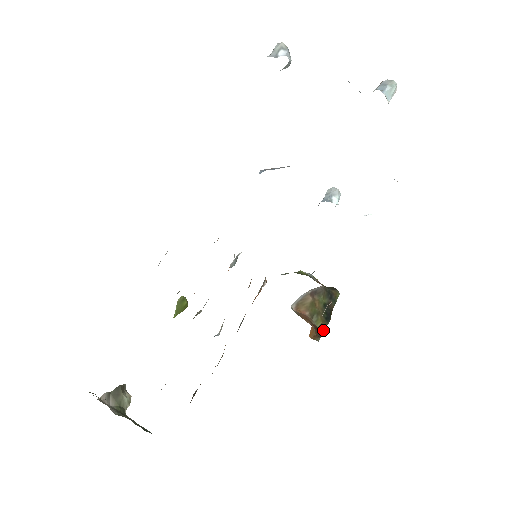
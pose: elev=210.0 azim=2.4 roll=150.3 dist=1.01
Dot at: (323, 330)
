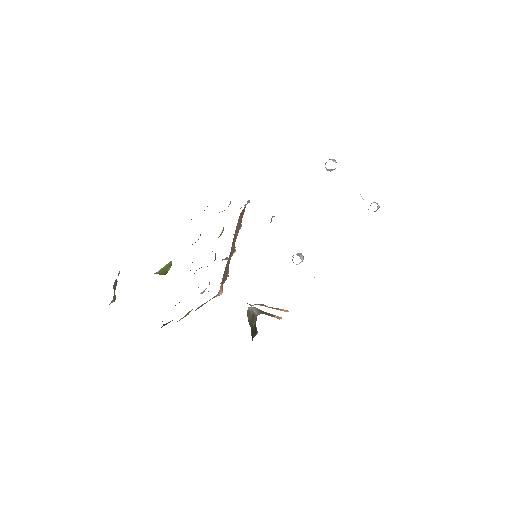
Dot at: occluded
